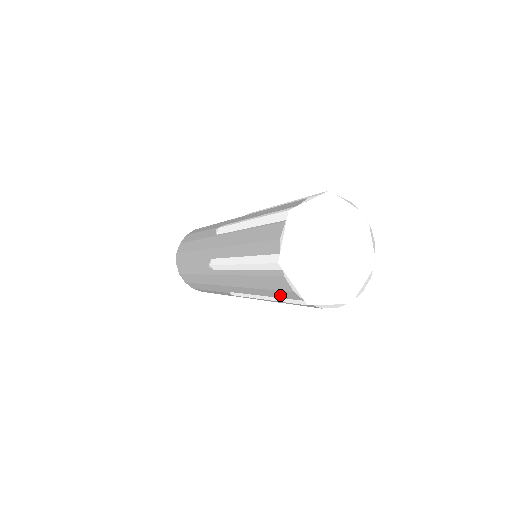
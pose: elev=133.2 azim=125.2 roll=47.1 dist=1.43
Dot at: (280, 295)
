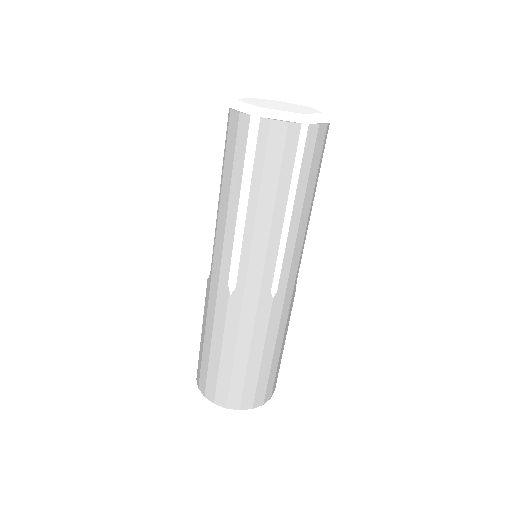
Dot at: (241, 155)
